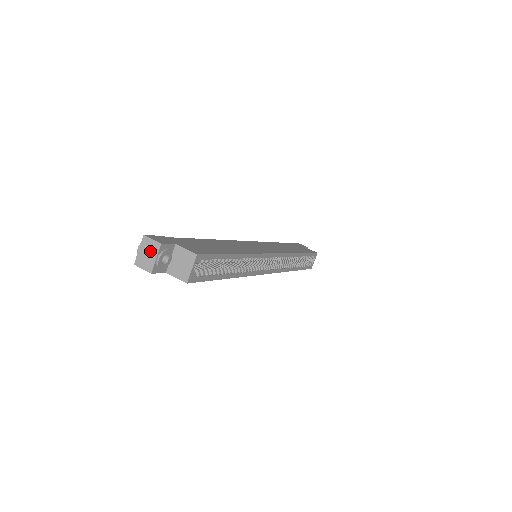
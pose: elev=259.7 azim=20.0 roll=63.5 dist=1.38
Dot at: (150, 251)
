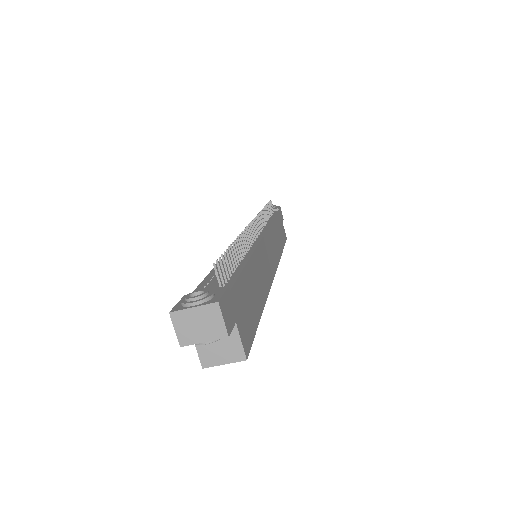
Dot at: (206, 327)
